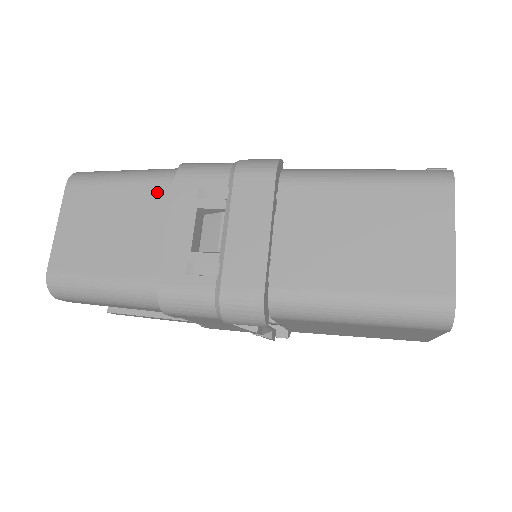
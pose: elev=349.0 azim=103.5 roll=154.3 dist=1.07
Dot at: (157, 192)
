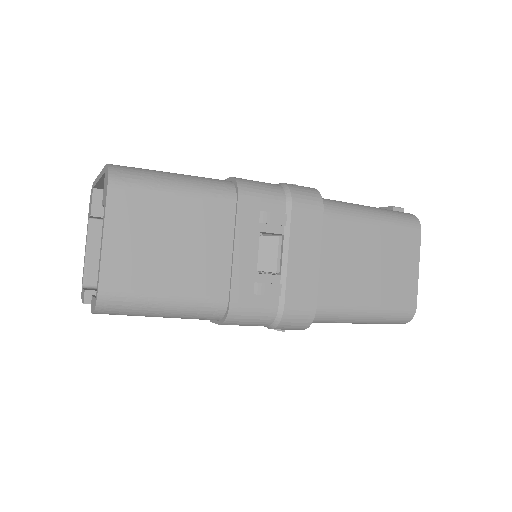
Dot at: (219, 210)
